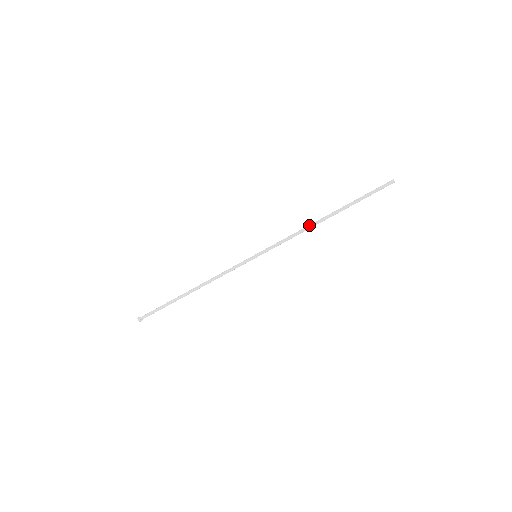
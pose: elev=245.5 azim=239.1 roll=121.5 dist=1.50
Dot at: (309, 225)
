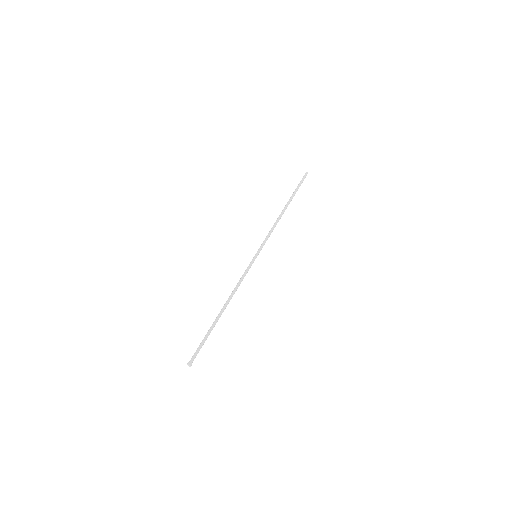
Dot at: (277, 218)
